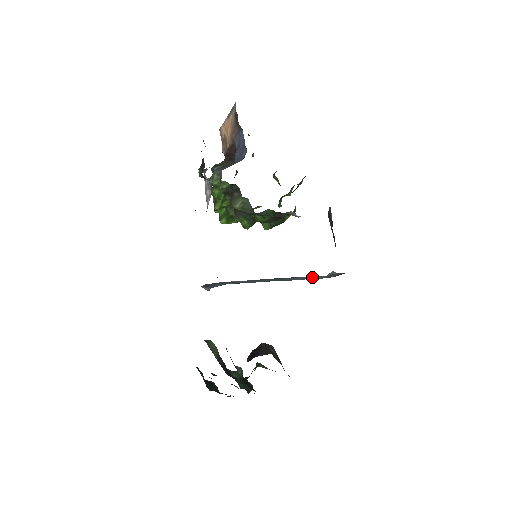
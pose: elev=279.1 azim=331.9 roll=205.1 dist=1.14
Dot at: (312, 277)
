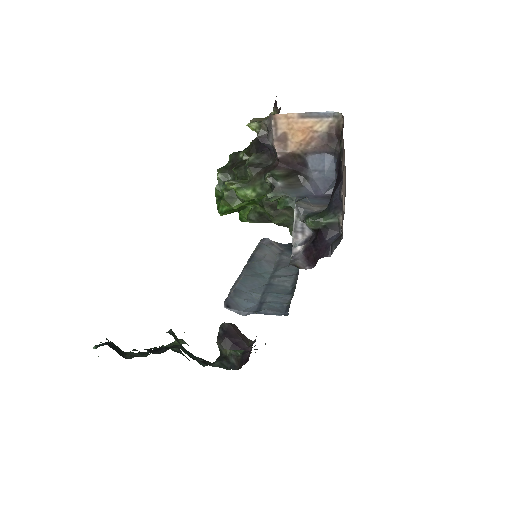
Dot at: (269, 256)
